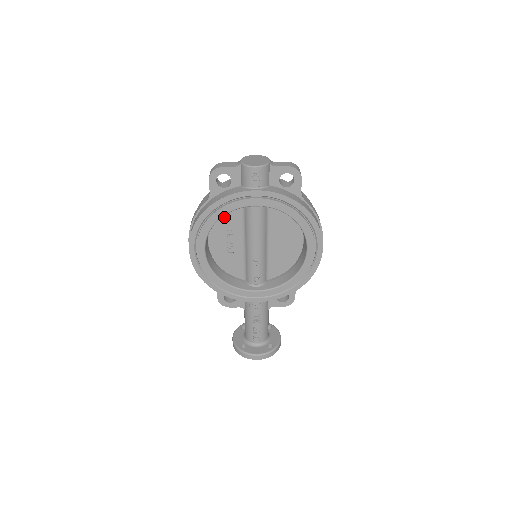
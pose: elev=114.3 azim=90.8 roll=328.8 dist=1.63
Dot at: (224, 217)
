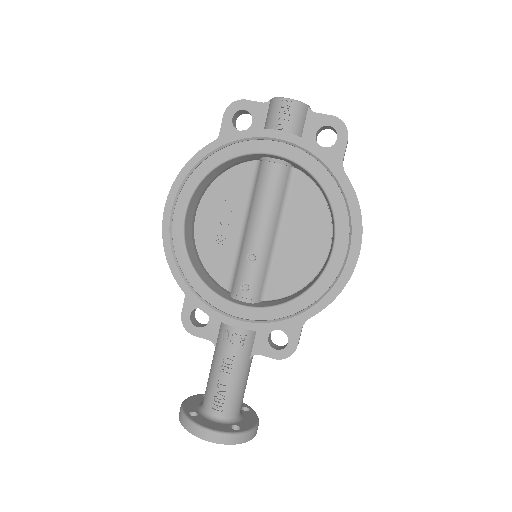
Dot at: (228, 177)
